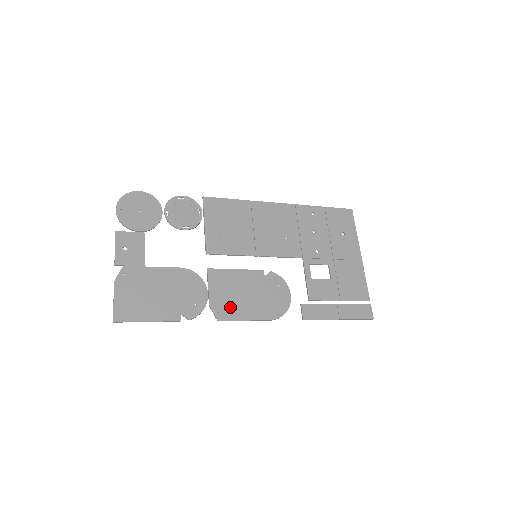
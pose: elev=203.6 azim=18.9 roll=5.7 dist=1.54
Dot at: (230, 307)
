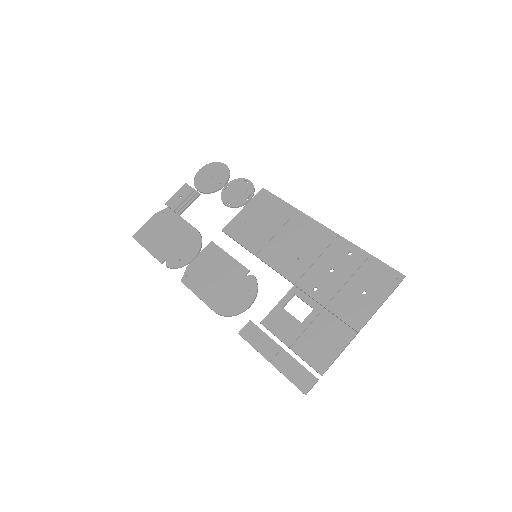
Dot at: (197, 278)
